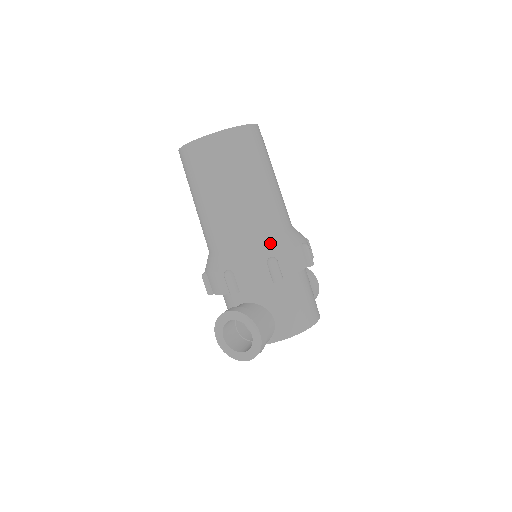
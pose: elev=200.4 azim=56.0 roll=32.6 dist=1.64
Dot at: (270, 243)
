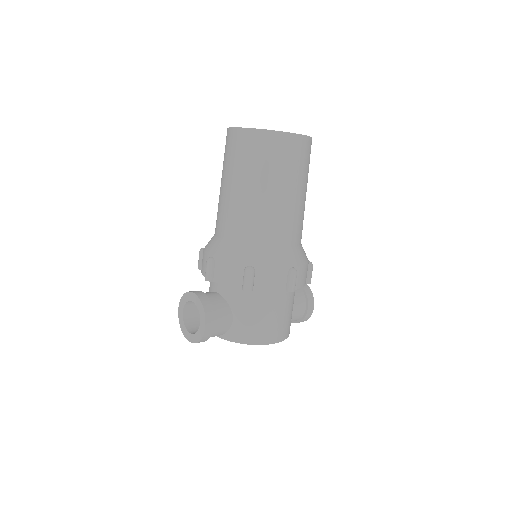
Dot at: (258, 253)
